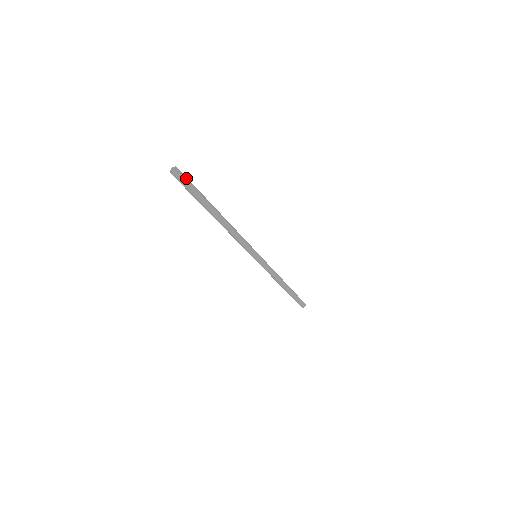
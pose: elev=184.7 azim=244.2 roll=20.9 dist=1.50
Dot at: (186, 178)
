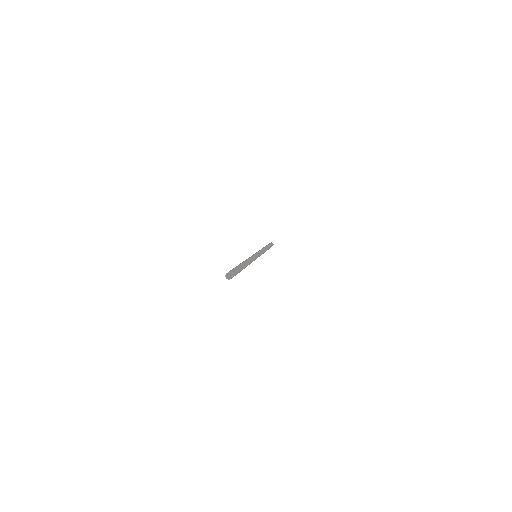
Dot at: (235, 273)
